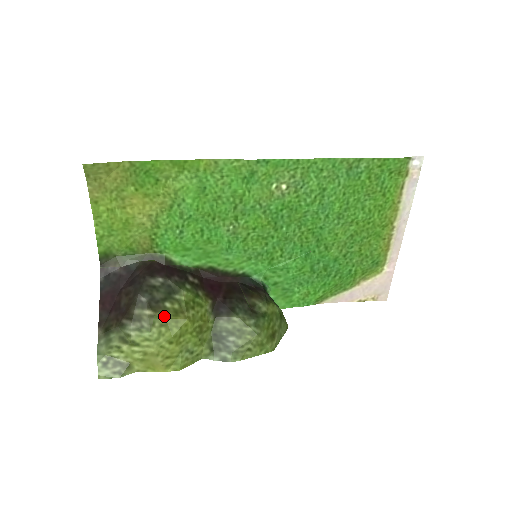
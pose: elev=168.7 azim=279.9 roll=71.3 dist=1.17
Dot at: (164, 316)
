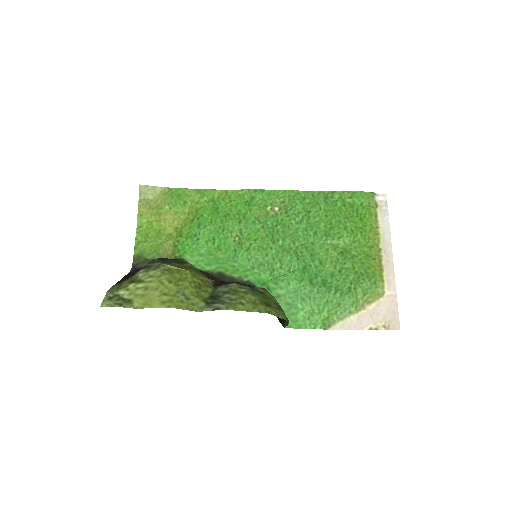
Dot at: (169, 265)
